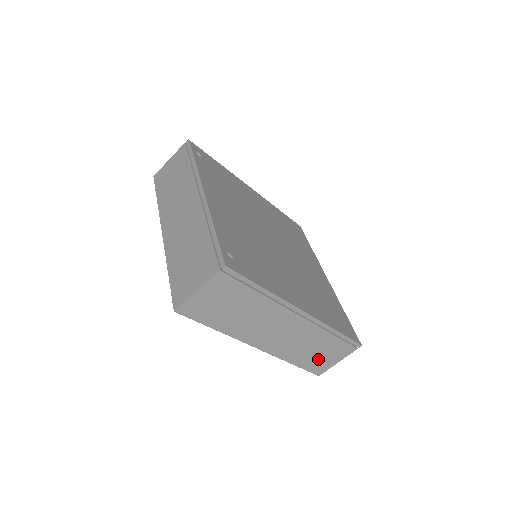
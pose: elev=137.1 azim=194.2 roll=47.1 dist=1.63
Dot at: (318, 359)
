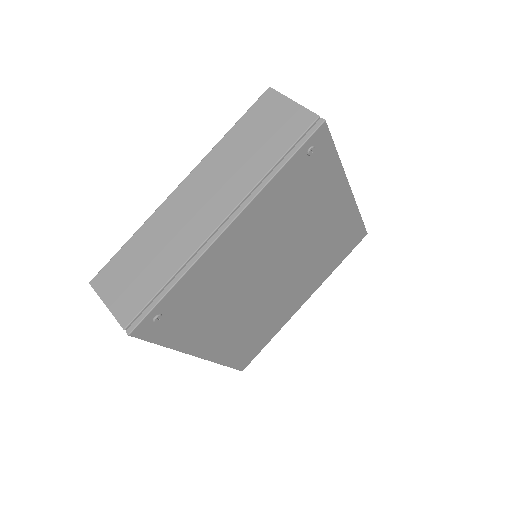
Dot at: occluded
